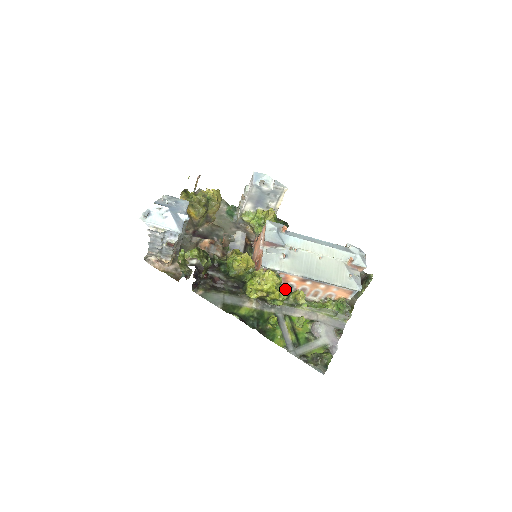
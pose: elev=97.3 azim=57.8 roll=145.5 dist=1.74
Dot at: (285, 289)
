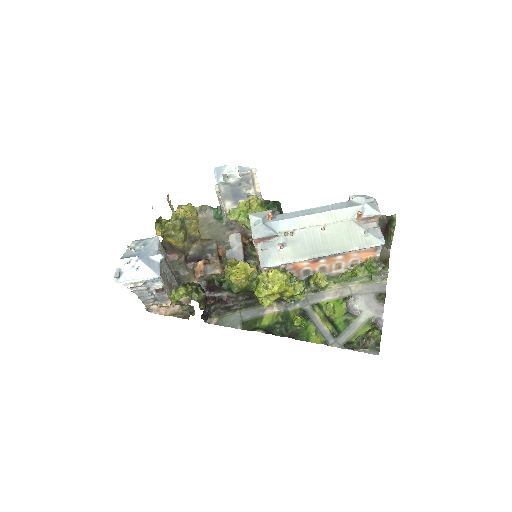
Dot at: (303, 276)
